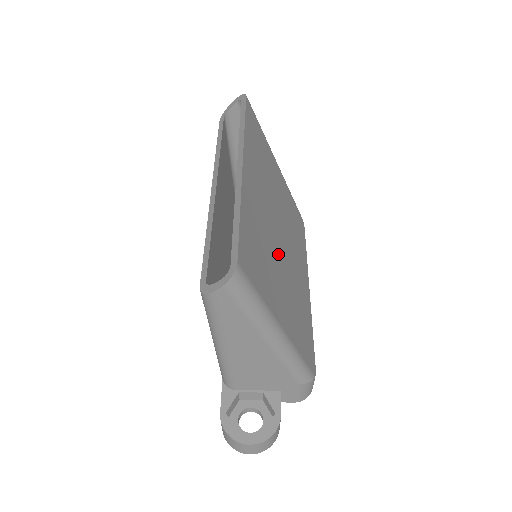
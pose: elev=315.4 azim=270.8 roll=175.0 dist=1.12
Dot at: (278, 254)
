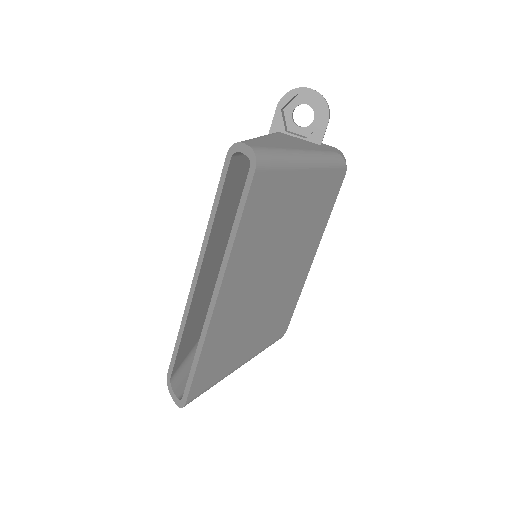
Dot at: (260, 304)
